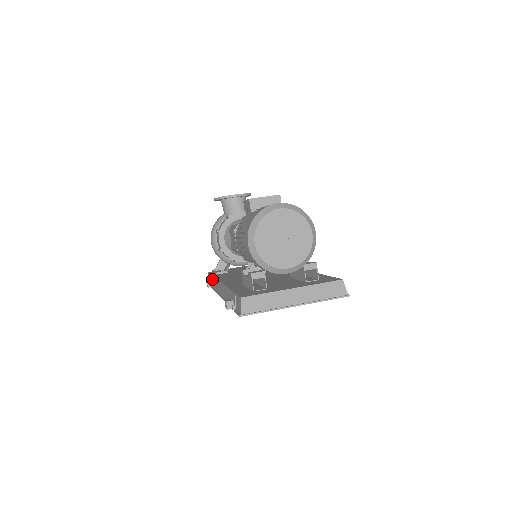
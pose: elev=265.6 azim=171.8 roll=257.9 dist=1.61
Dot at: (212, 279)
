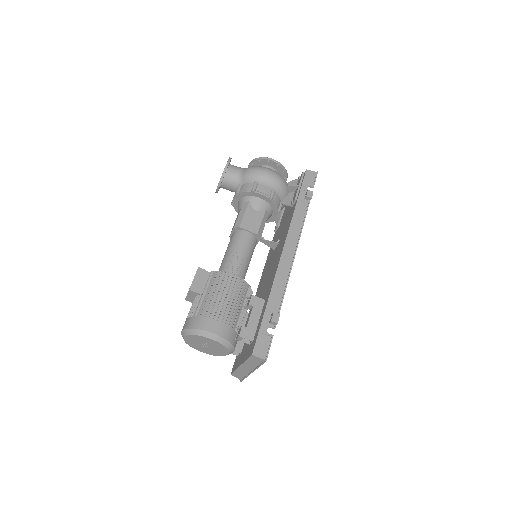
Dot at: occluded
